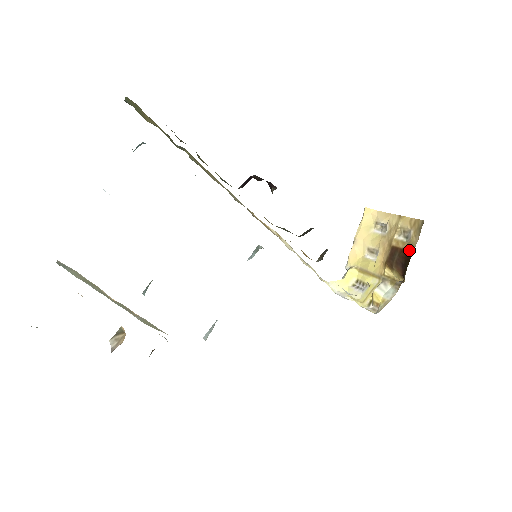
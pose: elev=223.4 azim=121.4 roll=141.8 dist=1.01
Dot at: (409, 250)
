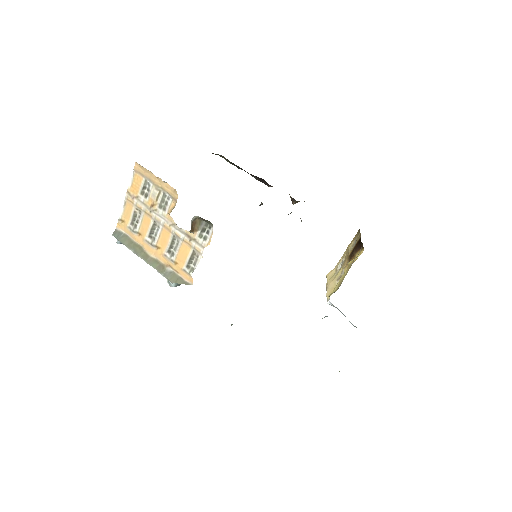
Dot at: (358, 240)
